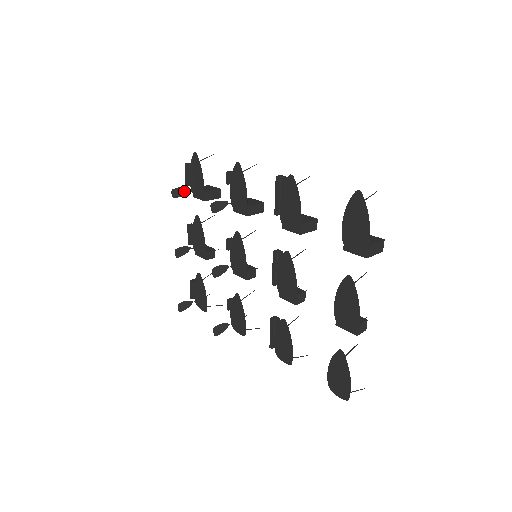
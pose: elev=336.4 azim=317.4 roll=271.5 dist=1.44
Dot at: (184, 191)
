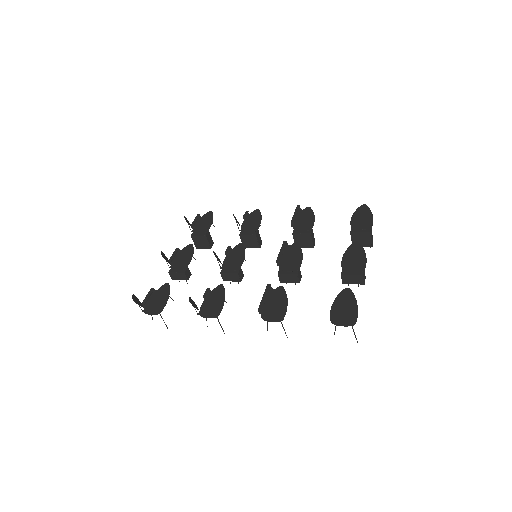
Dot at: (190, 225)
